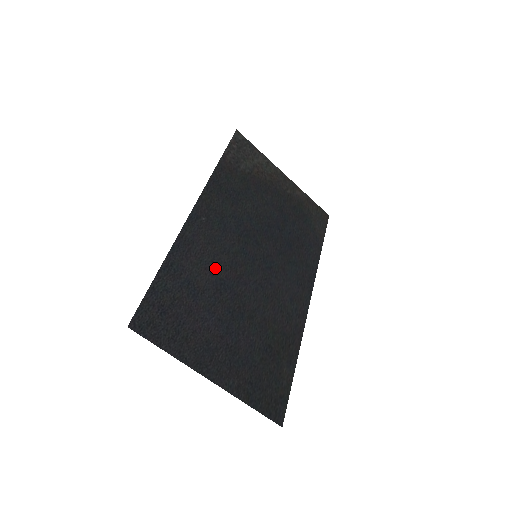
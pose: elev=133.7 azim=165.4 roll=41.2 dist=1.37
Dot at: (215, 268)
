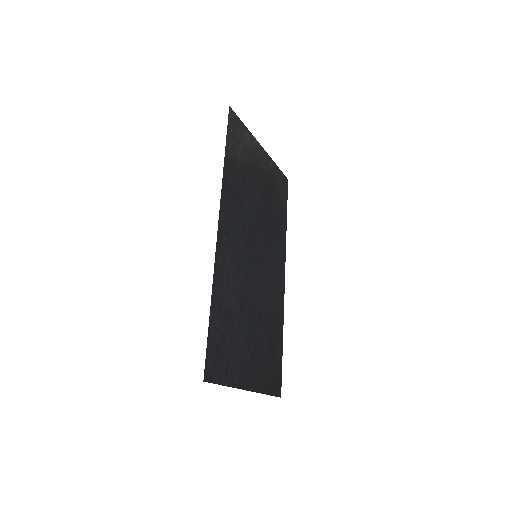
Dot at: (237, 286)
